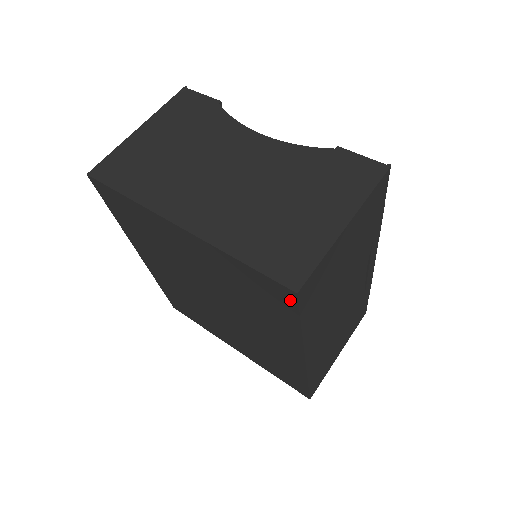
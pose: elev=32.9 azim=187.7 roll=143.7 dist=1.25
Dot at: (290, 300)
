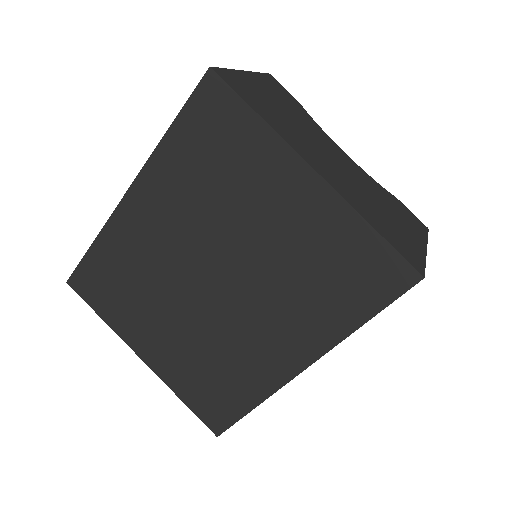
Dot at: (399, 285)
